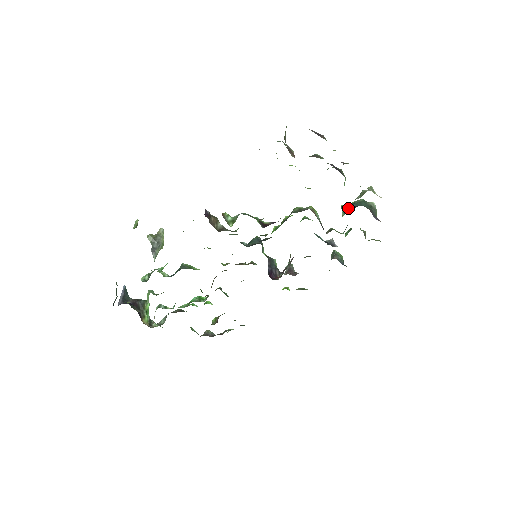
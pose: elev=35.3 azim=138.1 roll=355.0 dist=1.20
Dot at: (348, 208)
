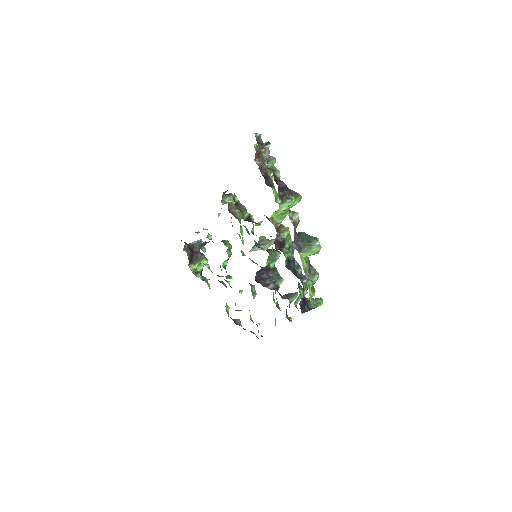
Dot at: occluded
